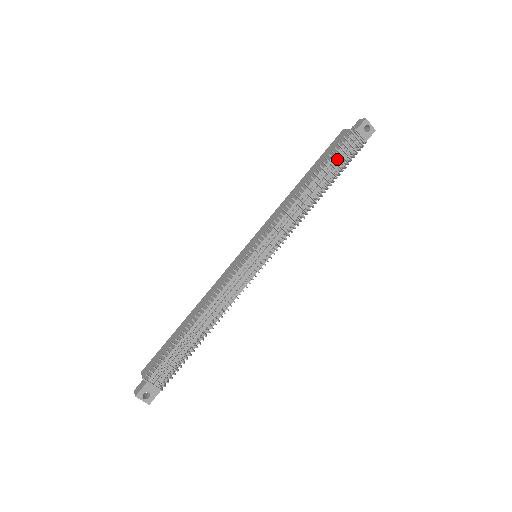
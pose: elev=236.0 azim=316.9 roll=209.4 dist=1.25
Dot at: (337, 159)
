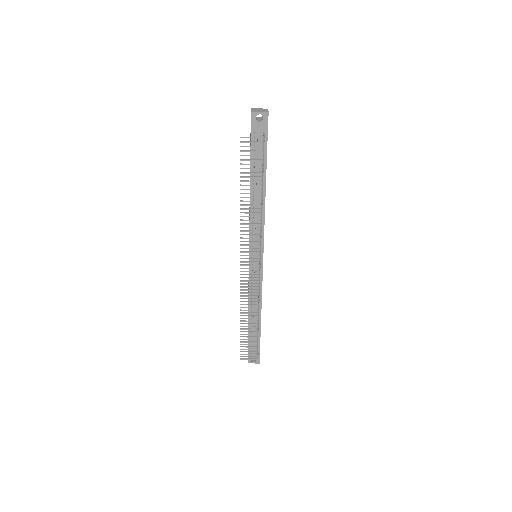
Dot at: occluded
